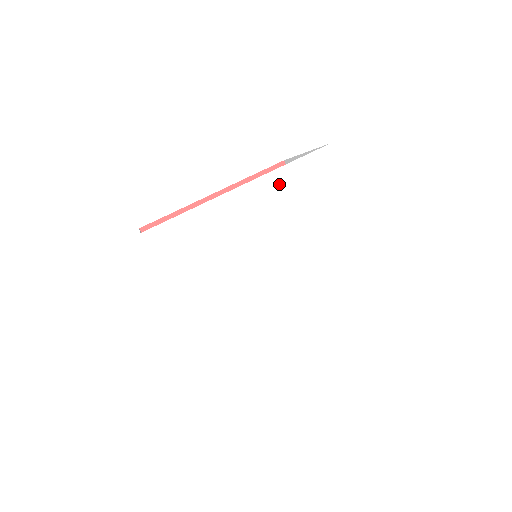
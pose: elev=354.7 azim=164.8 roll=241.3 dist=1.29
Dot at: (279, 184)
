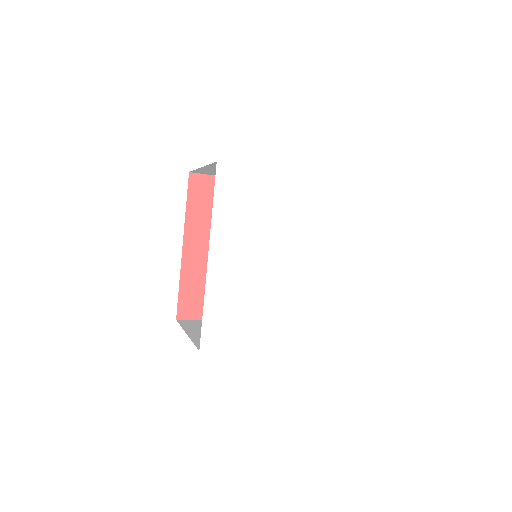
Dot at: (224, 225)
